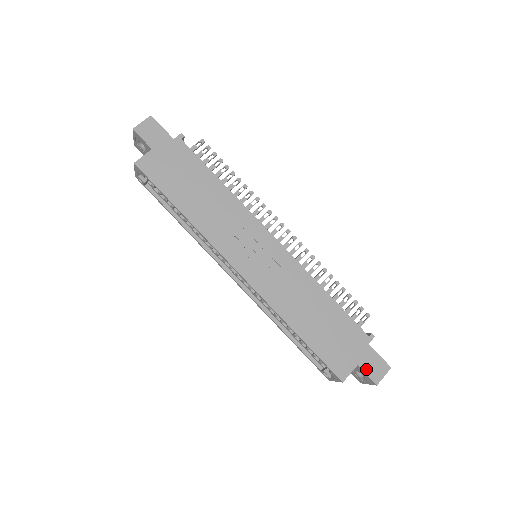
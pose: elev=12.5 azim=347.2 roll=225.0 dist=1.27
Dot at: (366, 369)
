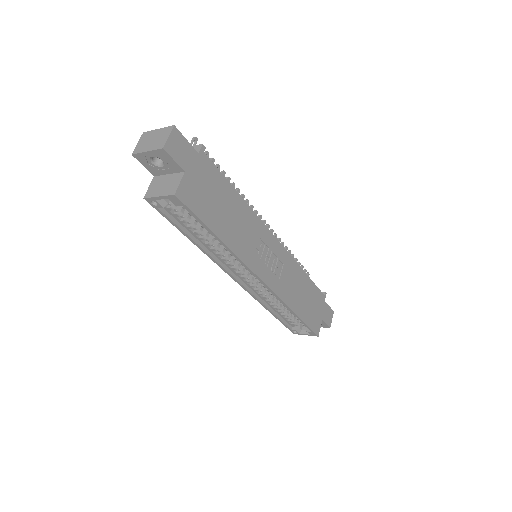
Dot at: (326, 320)
